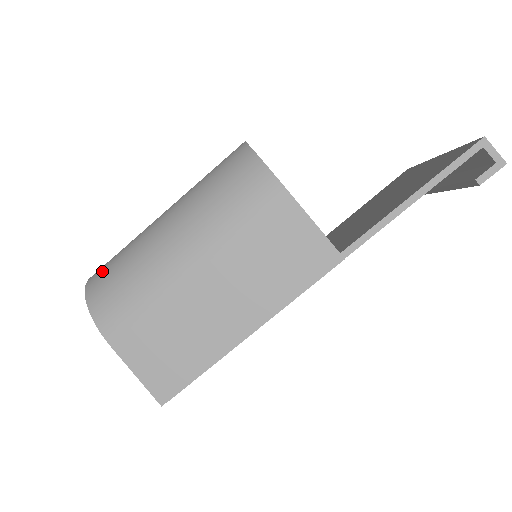
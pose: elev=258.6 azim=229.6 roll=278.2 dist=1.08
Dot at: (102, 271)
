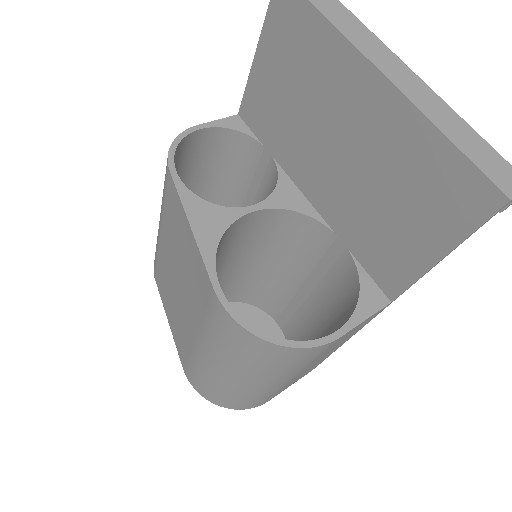
Dot at: (213, 397)
